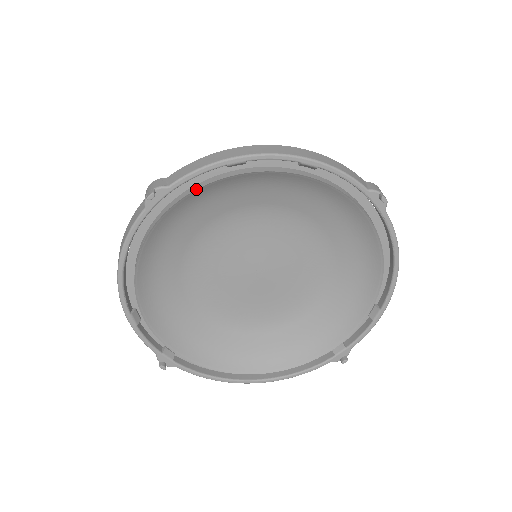
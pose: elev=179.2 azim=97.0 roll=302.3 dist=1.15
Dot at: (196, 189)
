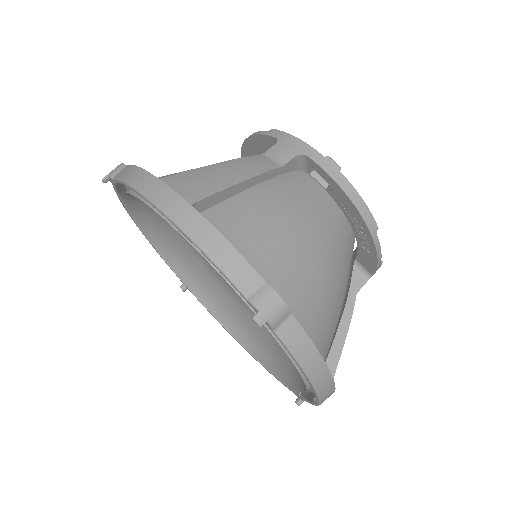
Dot at: (129, 193)
